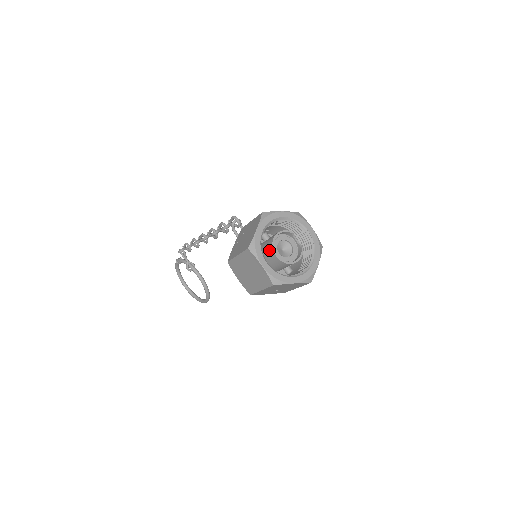
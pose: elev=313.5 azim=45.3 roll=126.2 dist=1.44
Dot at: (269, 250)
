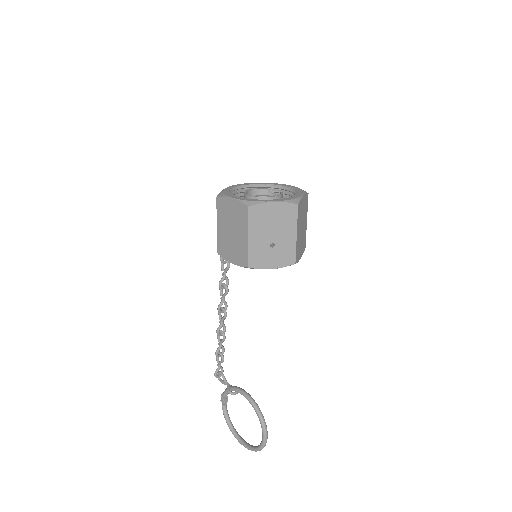
Dot at: occluded
